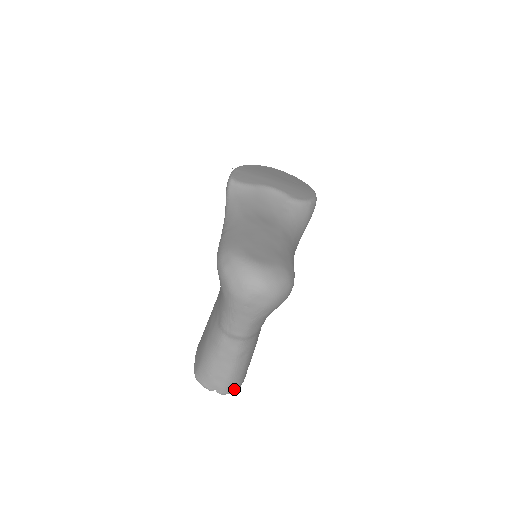
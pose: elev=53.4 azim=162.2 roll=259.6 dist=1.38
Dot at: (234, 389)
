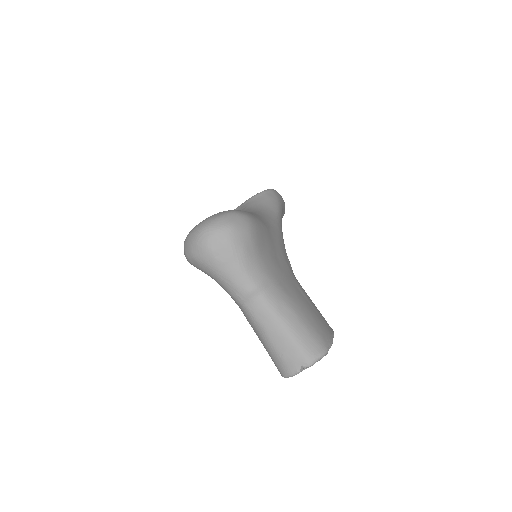
Dot at: (317, 351)
